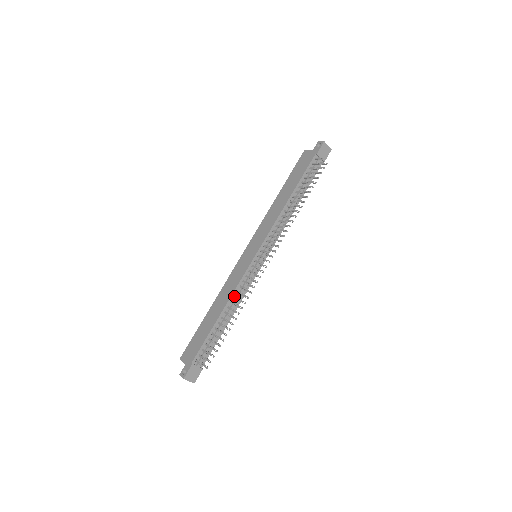
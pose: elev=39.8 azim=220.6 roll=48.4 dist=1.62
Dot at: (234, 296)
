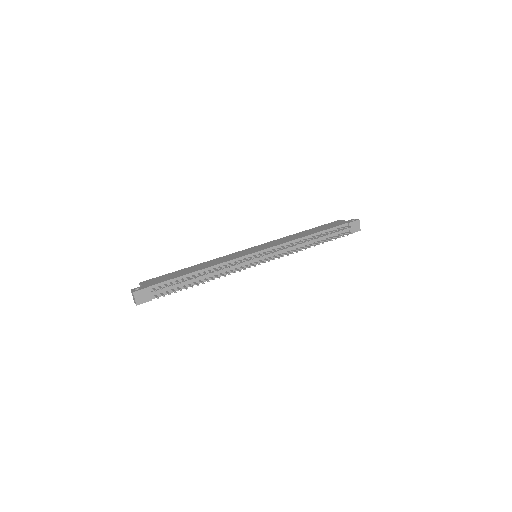
Dot at: (220, 266)
